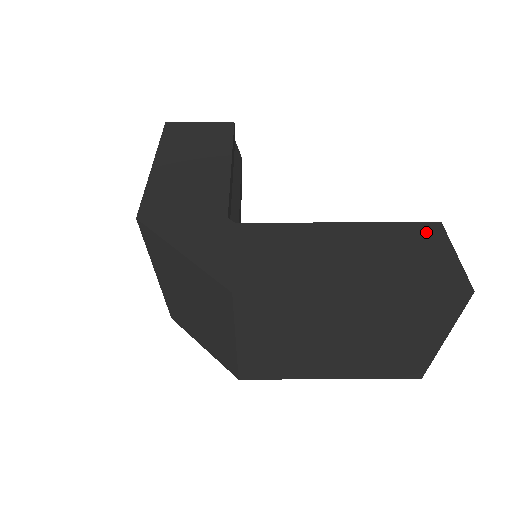
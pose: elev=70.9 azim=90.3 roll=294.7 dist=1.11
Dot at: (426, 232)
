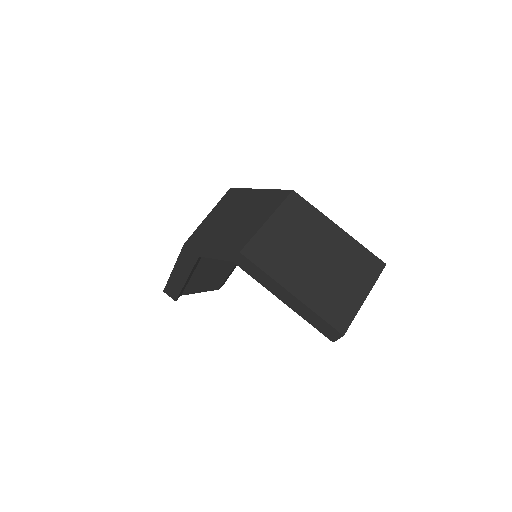
Dot at: occluded
